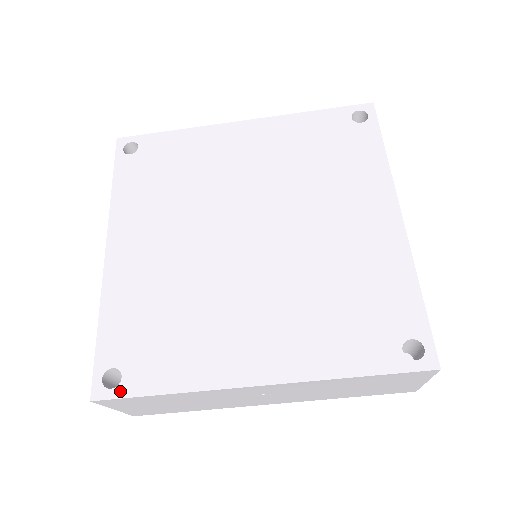
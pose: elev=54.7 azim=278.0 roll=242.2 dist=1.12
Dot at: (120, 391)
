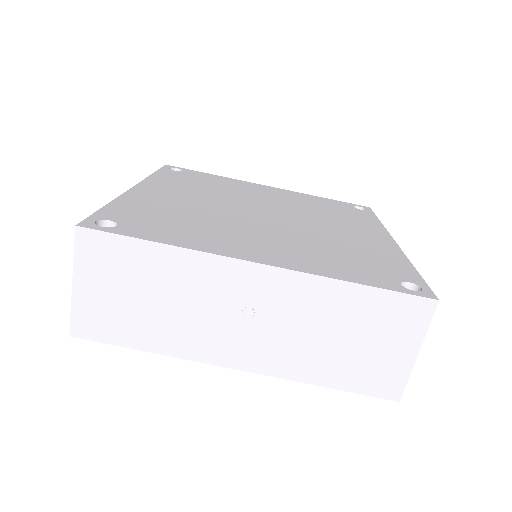
Dot at: (111, 230)
